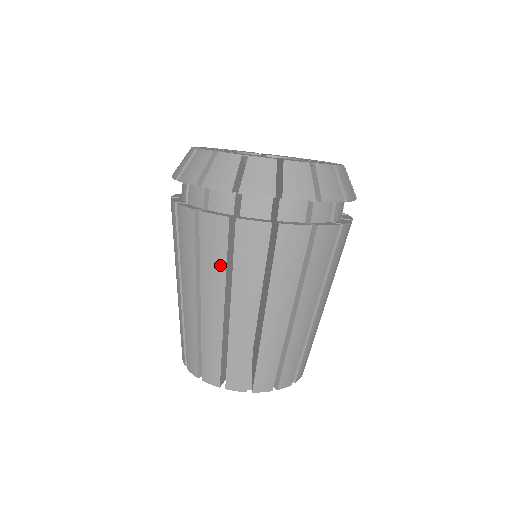
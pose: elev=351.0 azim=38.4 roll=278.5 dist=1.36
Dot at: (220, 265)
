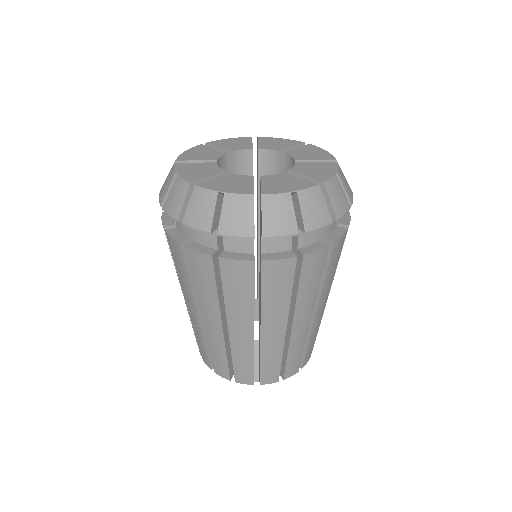
Dot at: occluded
